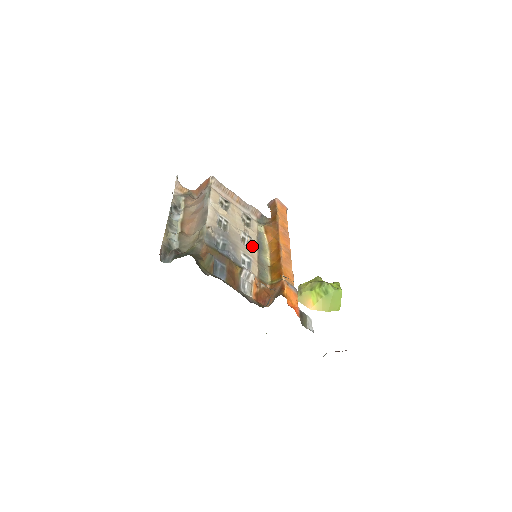
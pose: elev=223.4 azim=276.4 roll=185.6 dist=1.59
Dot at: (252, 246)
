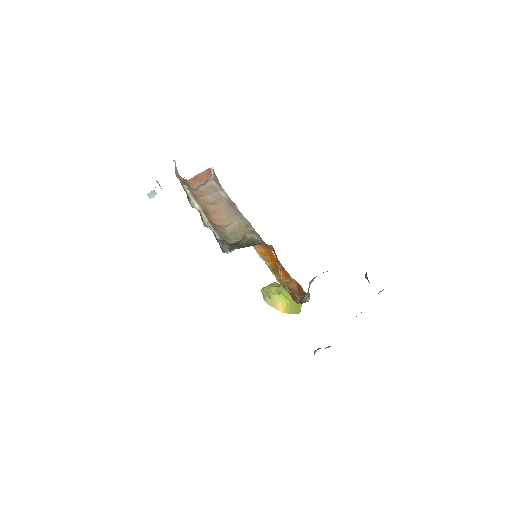
Dot at: occluded
